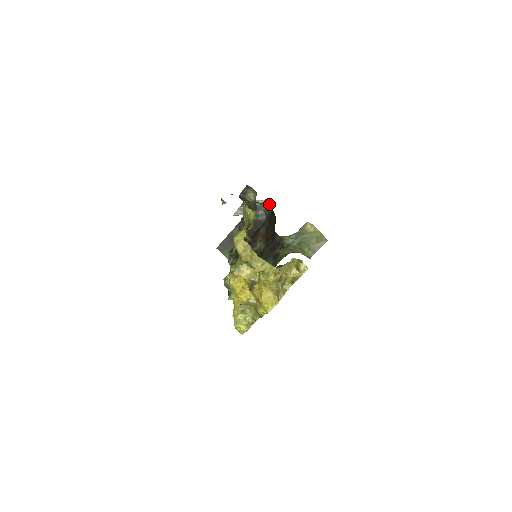
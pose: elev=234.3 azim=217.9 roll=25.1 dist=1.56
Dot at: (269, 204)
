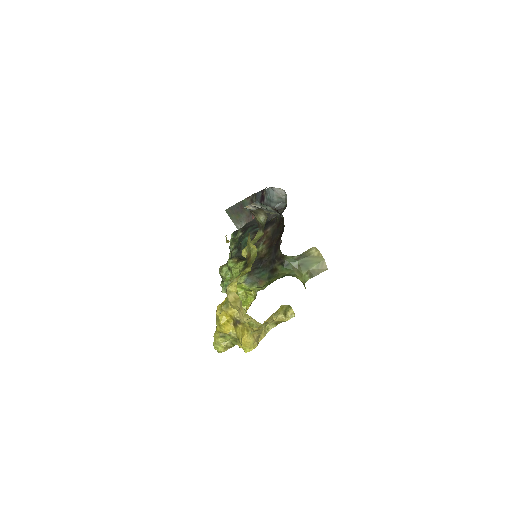
Dot at: occluded
